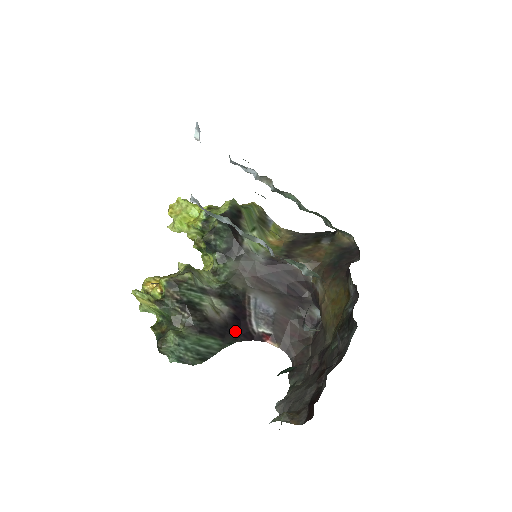
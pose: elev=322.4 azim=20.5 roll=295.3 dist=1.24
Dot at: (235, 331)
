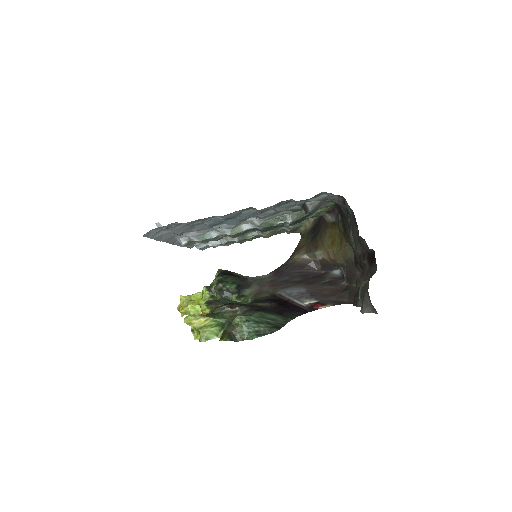
Dot at: (287, 310)
